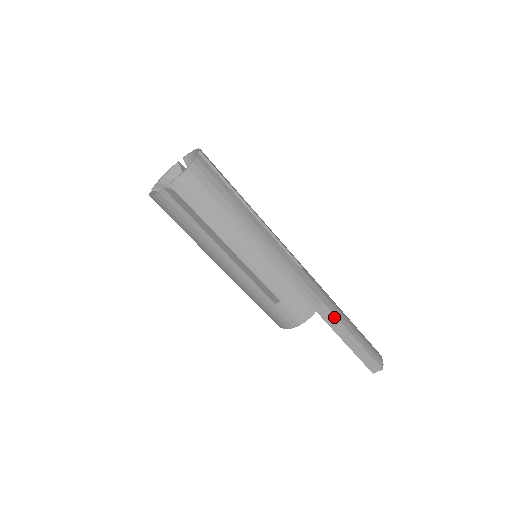
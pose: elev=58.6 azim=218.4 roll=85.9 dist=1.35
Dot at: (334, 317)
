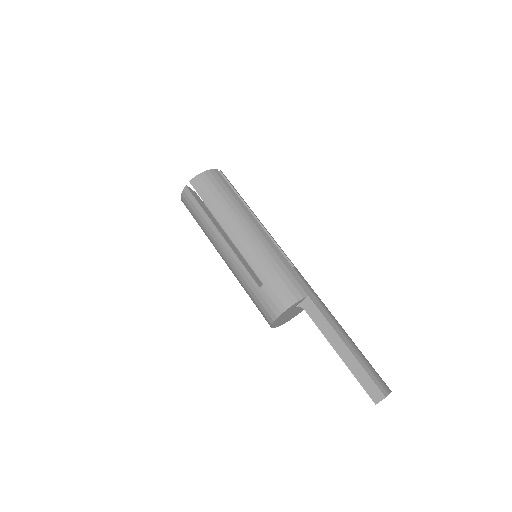
Dot at: (322, 316)
